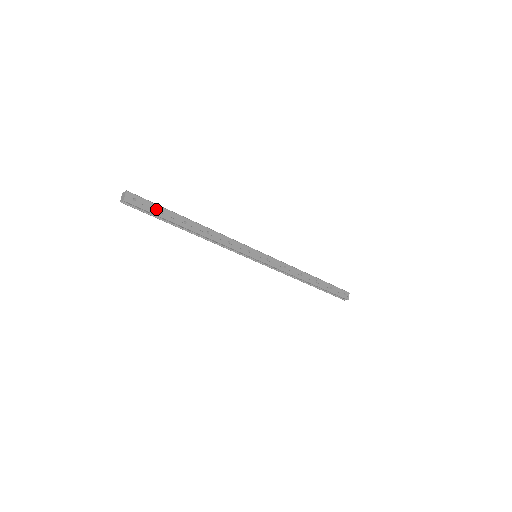
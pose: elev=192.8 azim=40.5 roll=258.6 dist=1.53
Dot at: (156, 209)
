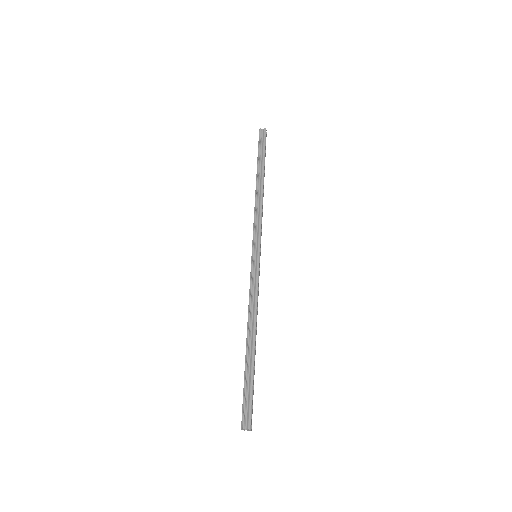
Dot at: (253, 390)
